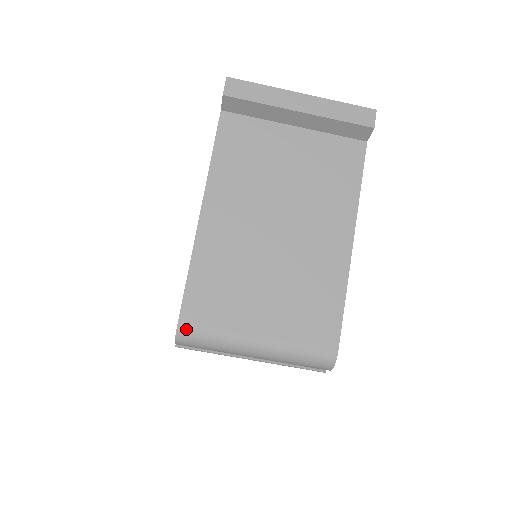
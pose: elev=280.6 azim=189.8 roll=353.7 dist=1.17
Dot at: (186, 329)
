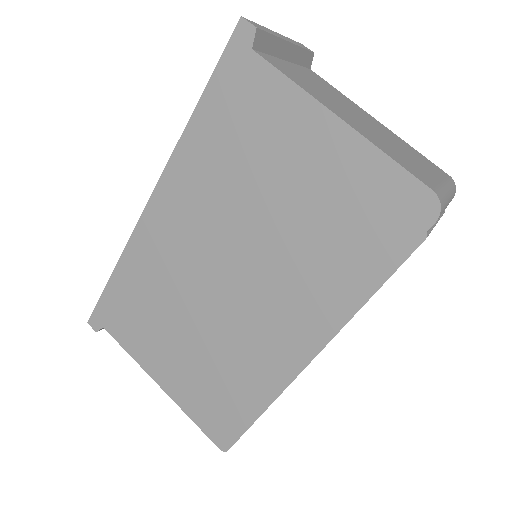
Dot at: (437, 193)
